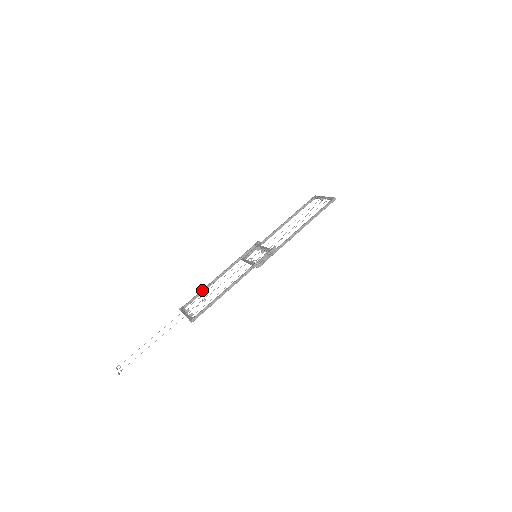
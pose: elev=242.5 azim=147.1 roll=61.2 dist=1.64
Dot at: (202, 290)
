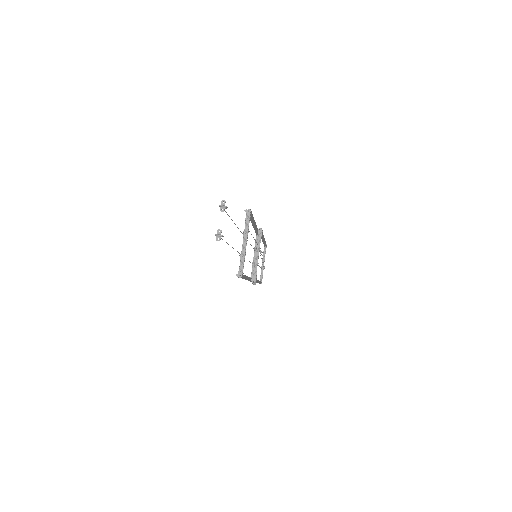
Dot at: occluded
